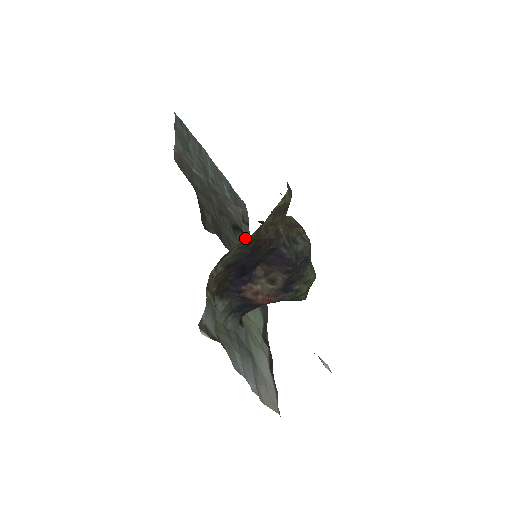
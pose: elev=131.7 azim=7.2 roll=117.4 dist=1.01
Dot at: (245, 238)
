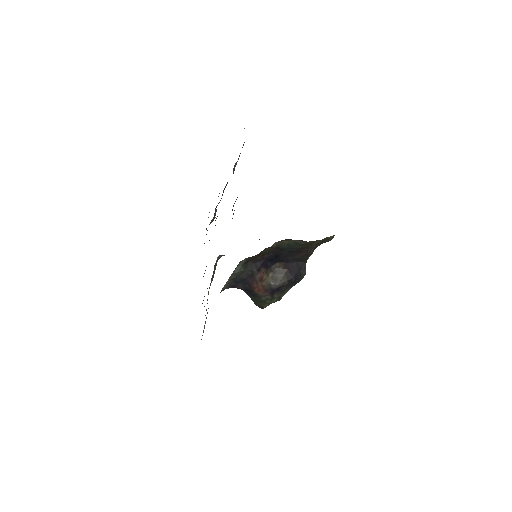
Dot at: occluded
